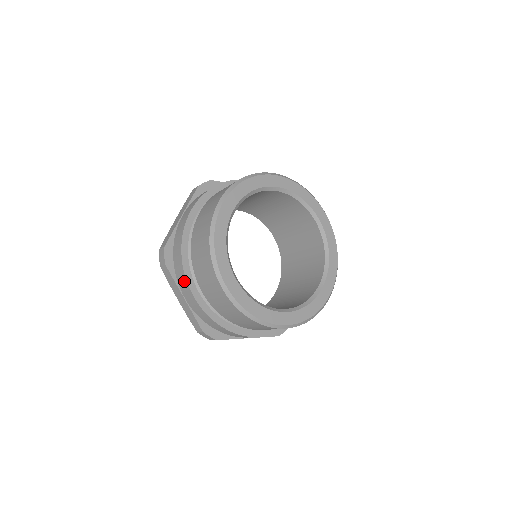
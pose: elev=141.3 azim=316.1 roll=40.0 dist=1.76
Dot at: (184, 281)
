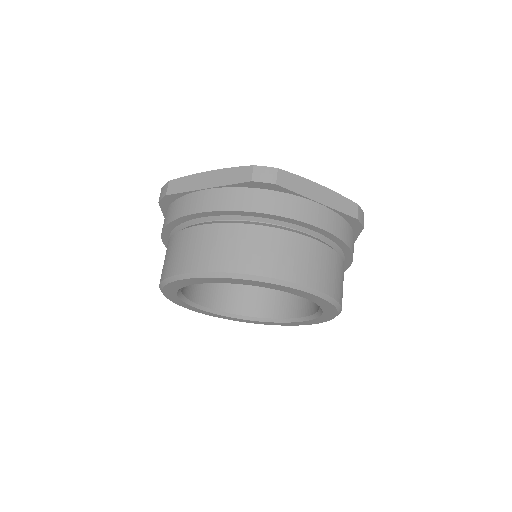
Dot at: occluded
